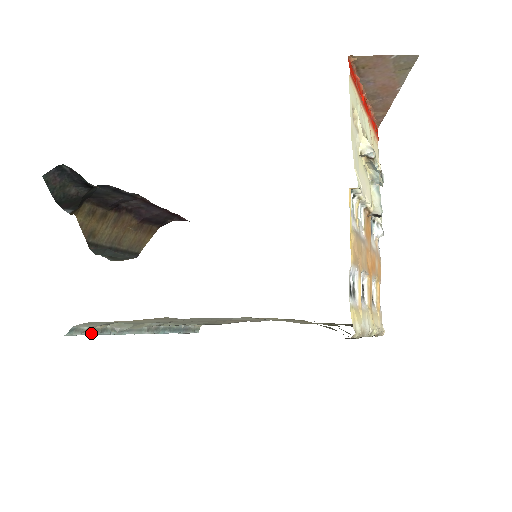
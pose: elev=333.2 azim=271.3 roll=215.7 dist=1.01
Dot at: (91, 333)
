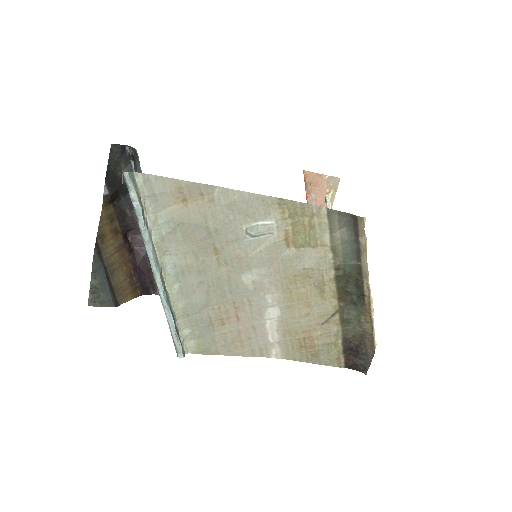
Dot at: (138, 199)
